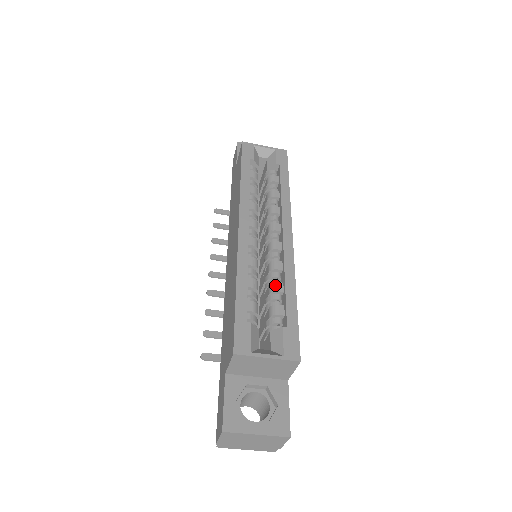
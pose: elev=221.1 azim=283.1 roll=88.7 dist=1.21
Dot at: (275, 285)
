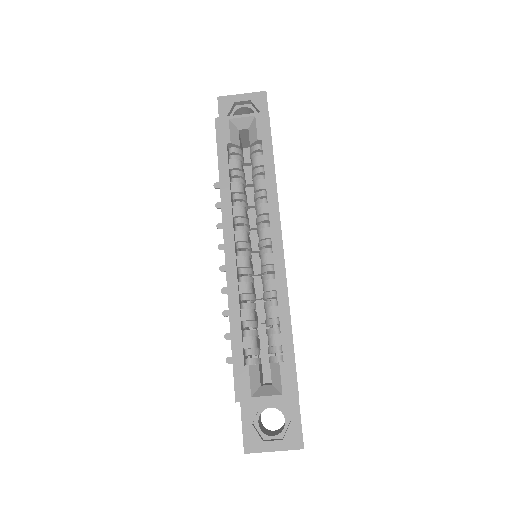
Dot at: (270, 311)
